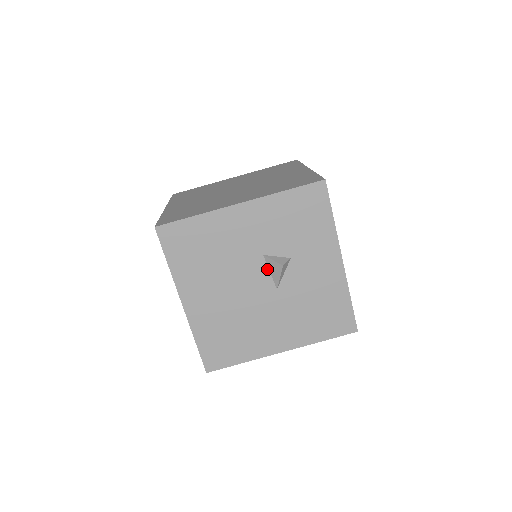
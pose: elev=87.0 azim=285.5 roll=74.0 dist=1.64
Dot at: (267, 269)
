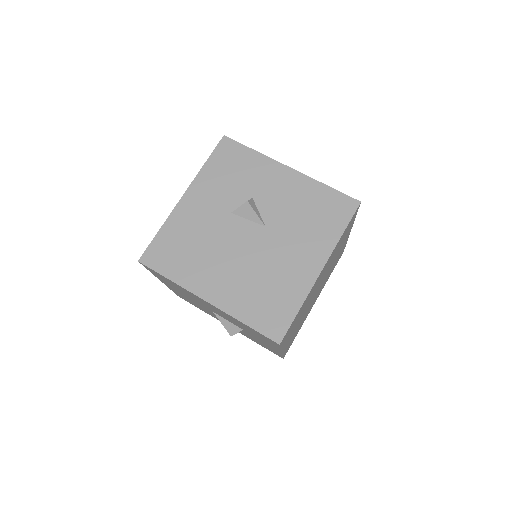
Dot at: (243, 220)
